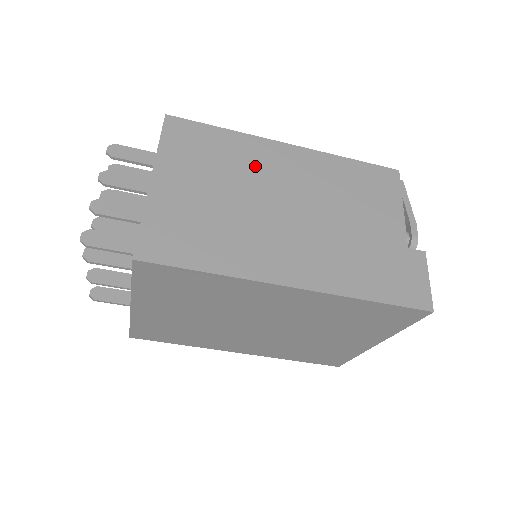
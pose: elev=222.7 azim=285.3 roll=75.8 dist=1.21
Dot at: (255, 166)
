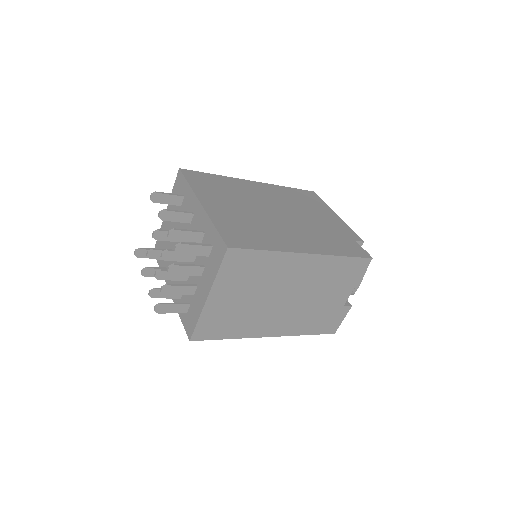
Dot at: (278, 275)
